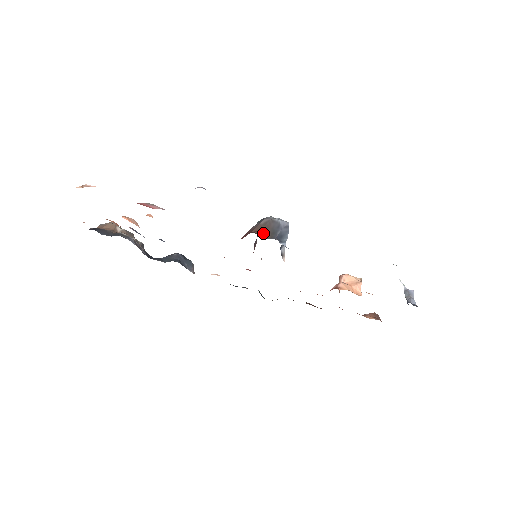
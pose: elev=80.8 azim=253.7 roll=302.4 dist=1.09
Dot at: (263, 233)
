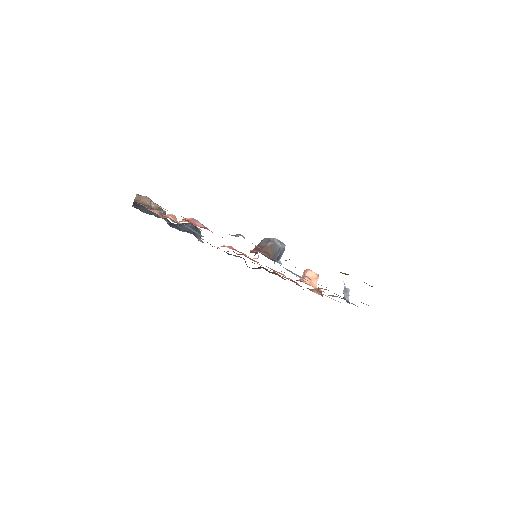
Dot at: (268, 254)
